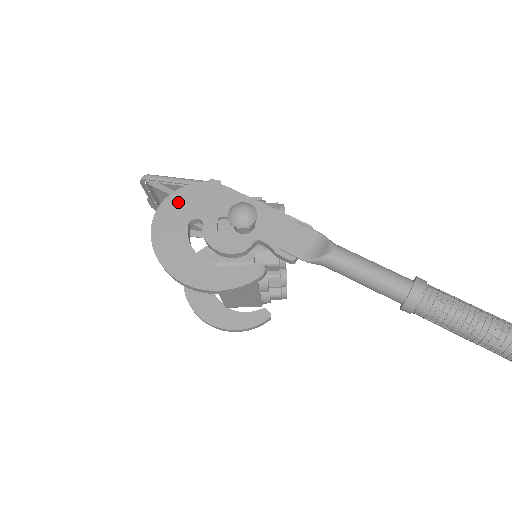
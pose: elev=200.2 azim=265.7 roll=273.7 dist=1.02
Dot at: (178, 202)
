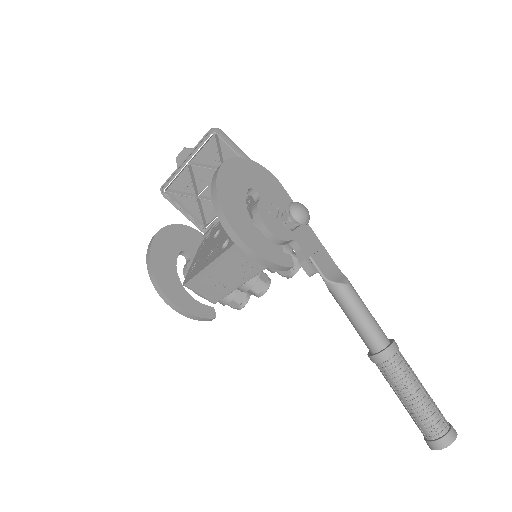
Dot at: (246, 167)
